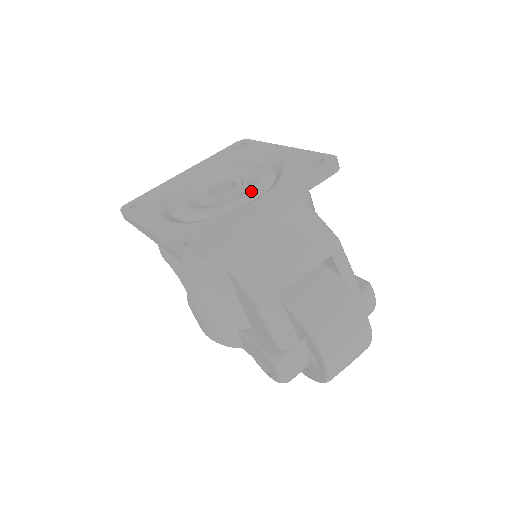
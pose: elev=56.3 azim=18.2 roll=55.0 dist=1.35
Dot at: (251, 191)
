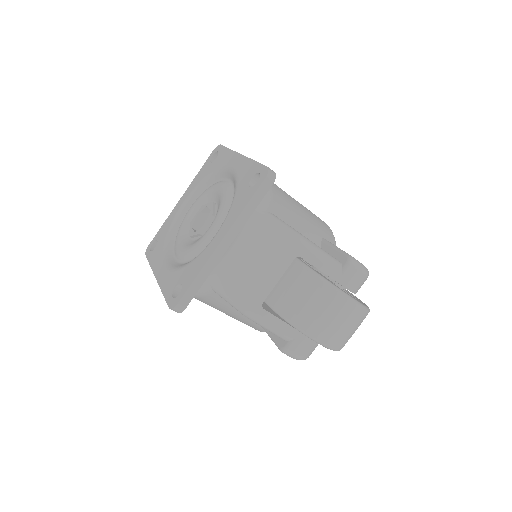
Dot at: (215, 223)
